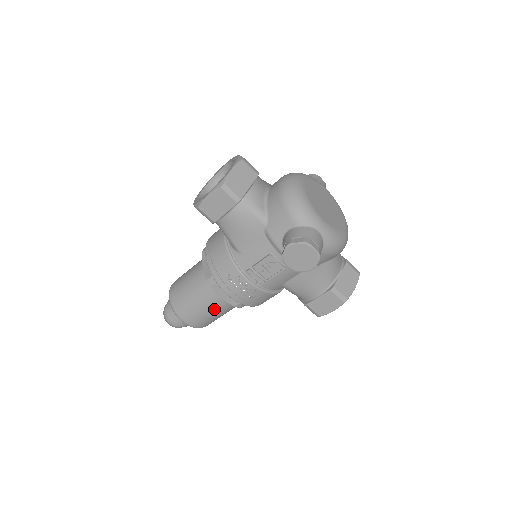
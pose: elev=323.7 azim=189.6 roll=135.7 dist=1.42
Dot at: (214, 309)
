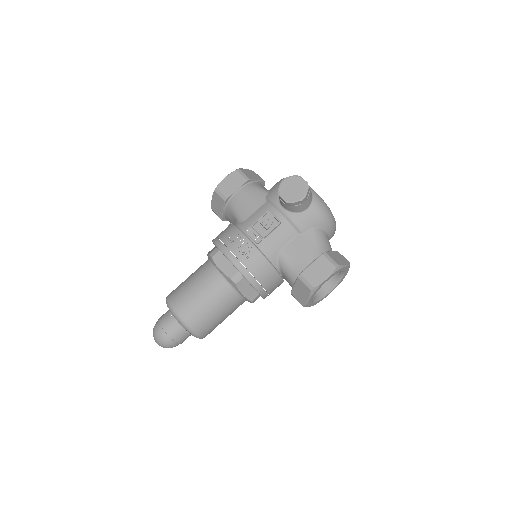
Dot at: (209, 291)
